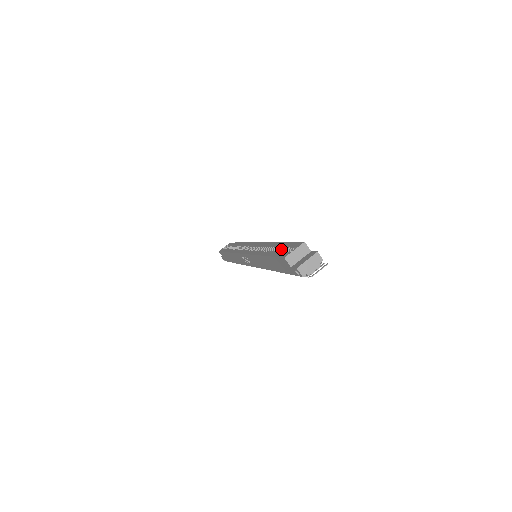
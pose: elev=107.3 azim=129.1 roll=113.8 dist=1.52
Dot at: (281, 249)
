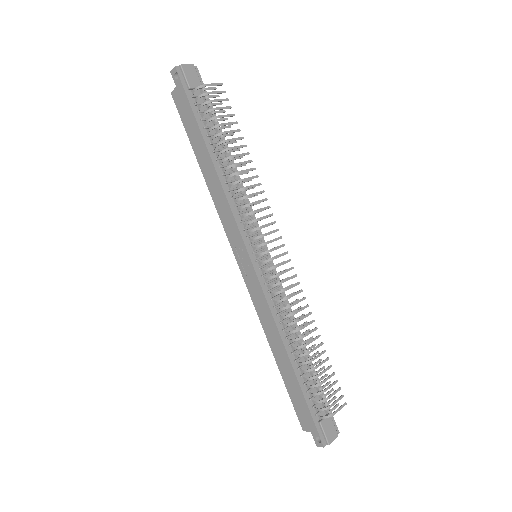
Dot at: occluded
